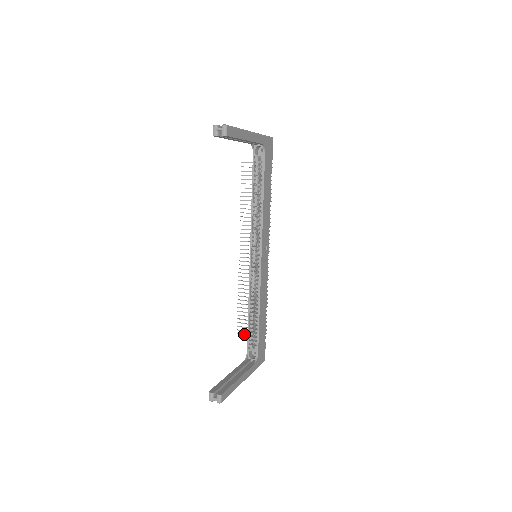
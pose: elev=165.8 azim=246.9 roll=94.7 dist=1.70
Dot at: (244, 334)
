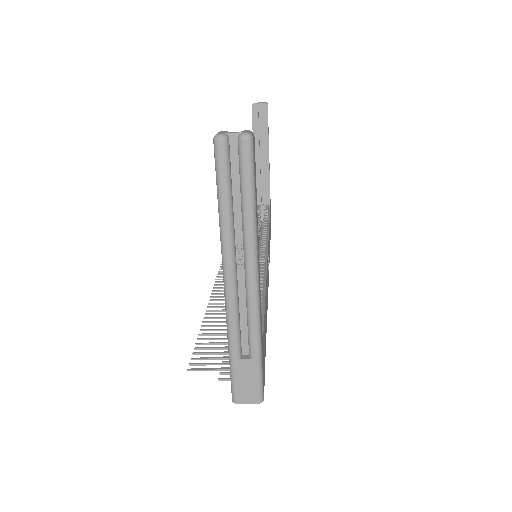
Dot at: (207, 369)
